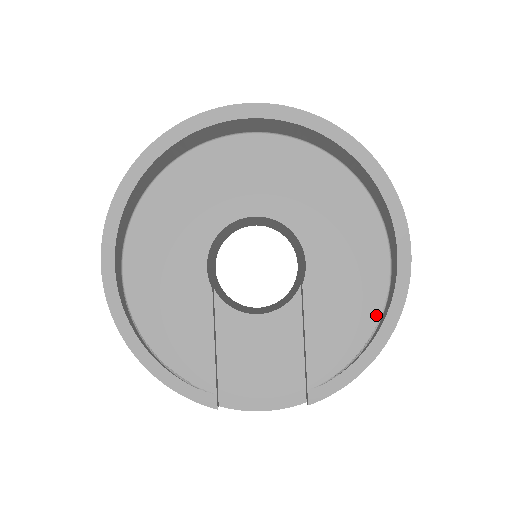
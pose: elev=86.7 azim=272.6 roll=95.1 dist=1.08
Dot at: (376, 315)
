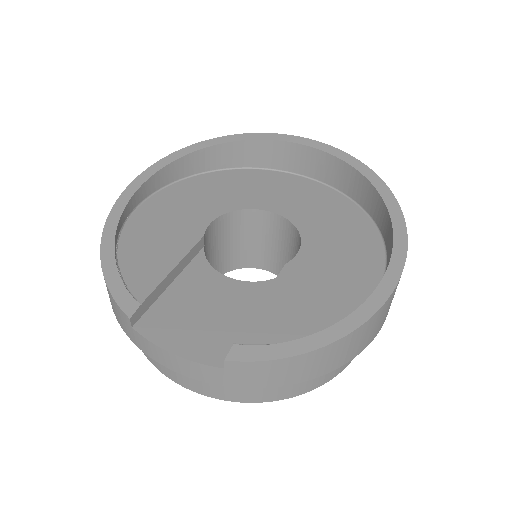
Dot at: (347, 315)
